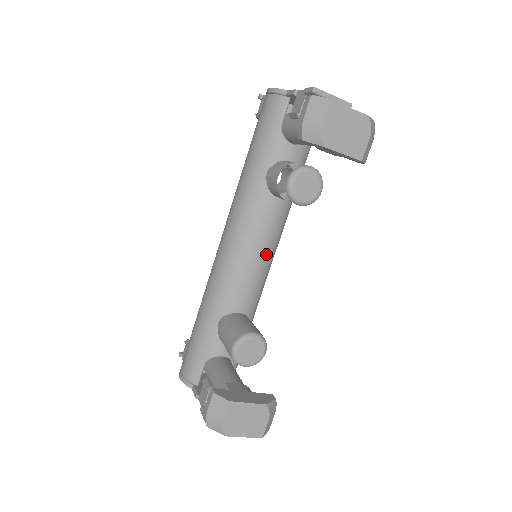
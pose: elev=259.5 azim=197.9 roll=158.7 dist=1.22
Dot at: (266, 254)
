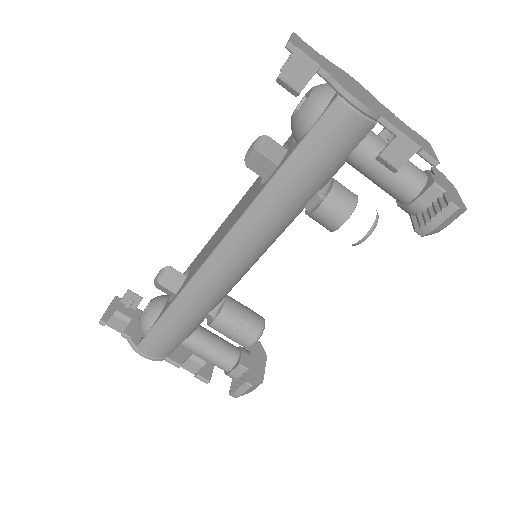
Dot at: occluded
